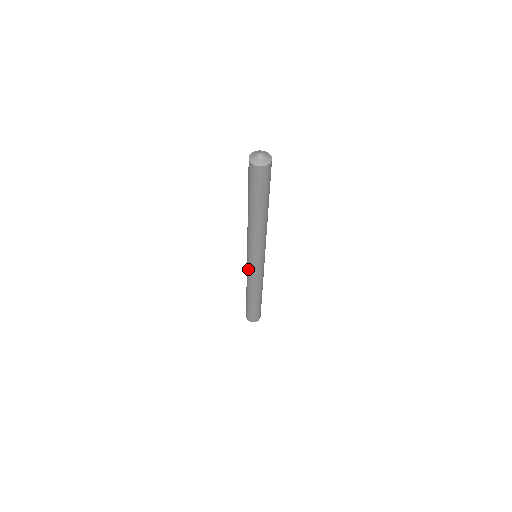
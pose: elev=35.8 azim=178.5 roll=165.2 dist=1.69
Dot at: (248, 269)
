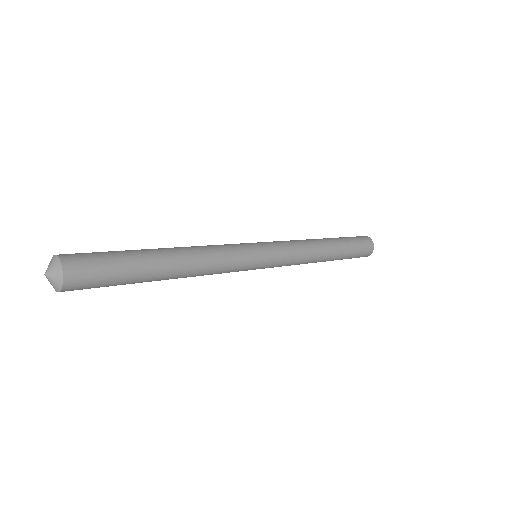
Dot at: occluded
